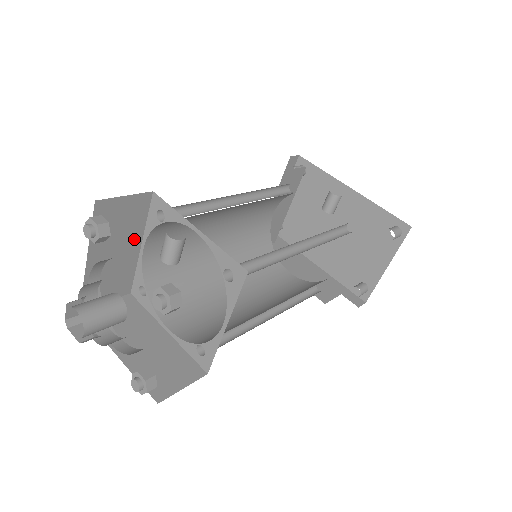
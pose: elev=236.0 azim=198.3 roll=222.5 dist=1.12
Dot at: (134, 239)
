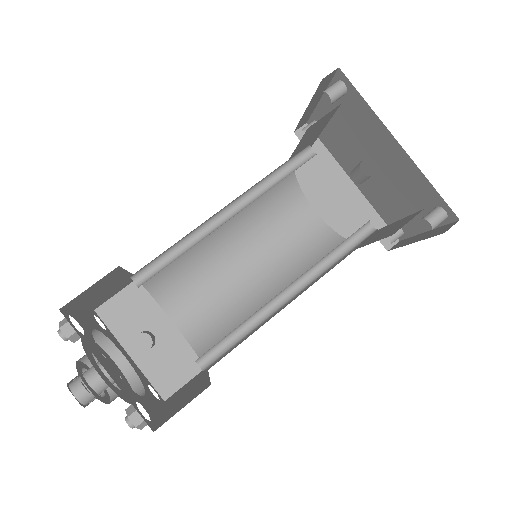
Dot at: (119, 277)
